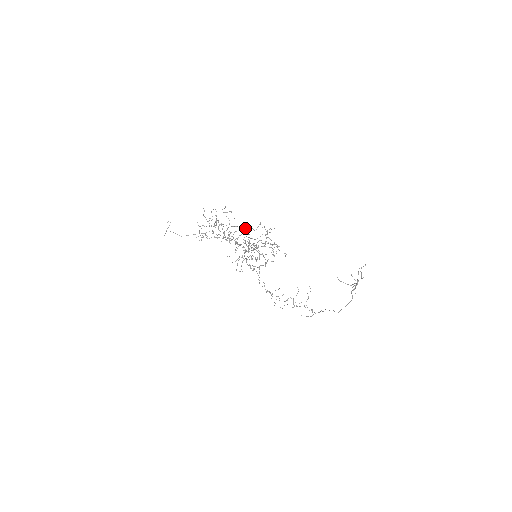
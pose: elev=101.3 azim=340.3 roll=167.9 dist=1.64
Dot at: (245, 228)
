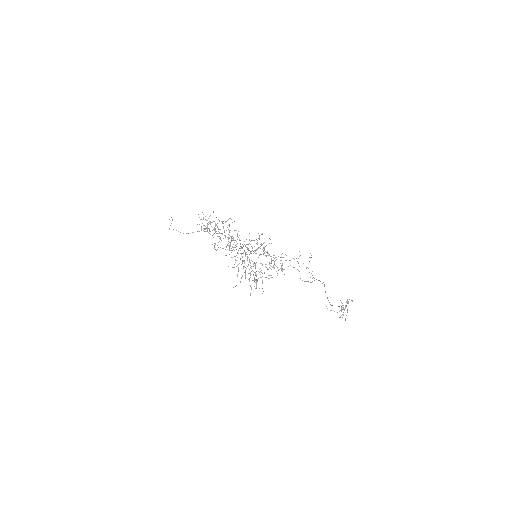
Dot at: occluded
